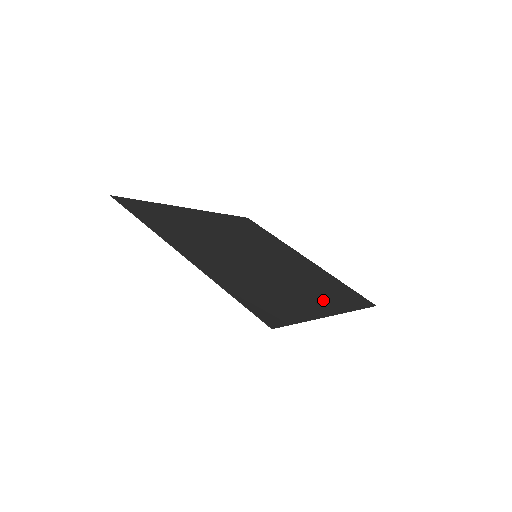
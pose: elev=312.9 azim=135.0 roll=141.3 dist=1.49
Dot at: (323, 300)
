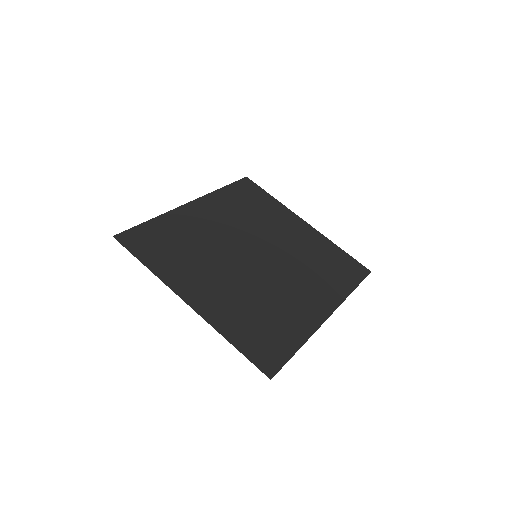
Dot at: (319, 298)
